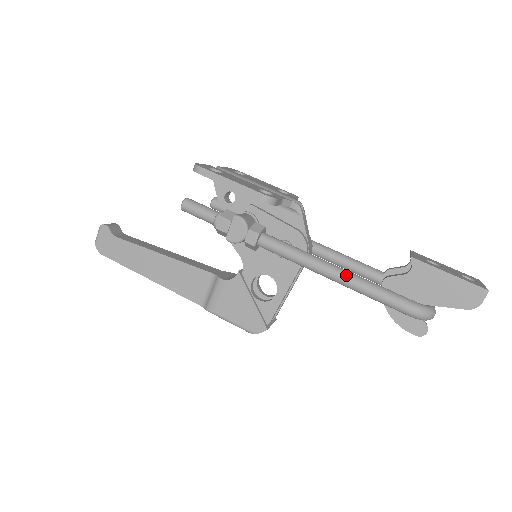
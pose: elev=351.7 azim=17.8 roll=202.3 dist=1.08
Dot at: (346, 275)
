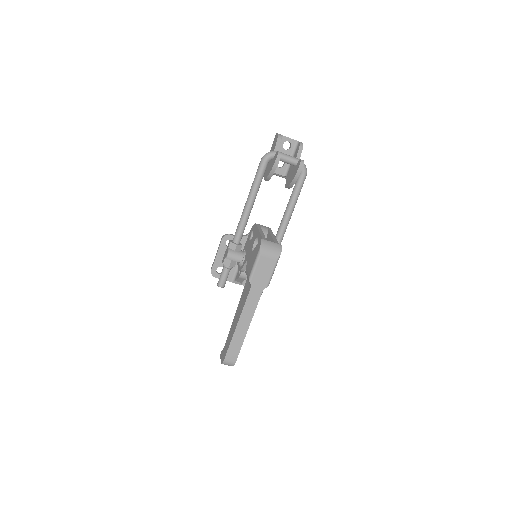
Dot at: (249, 195)
